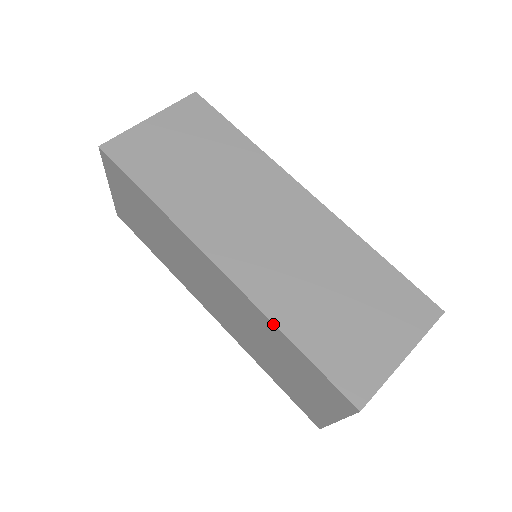
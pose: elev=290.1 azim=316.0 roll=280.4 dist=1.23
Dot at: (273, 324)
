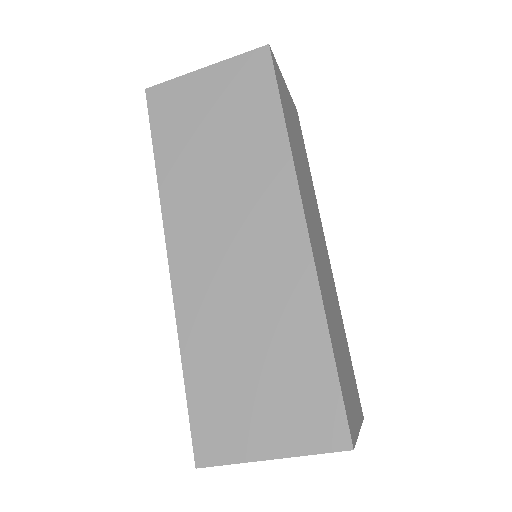
Dot at: (180, 344)
